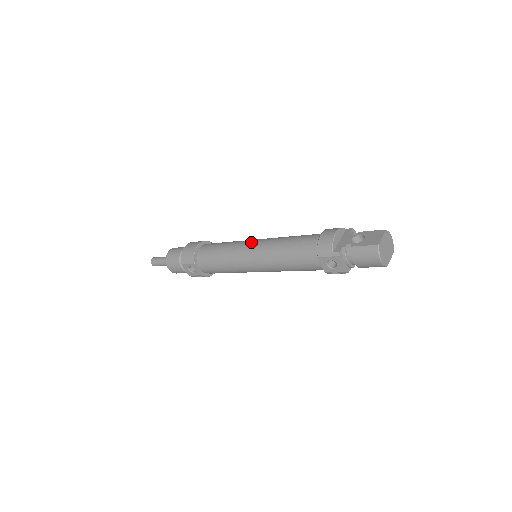
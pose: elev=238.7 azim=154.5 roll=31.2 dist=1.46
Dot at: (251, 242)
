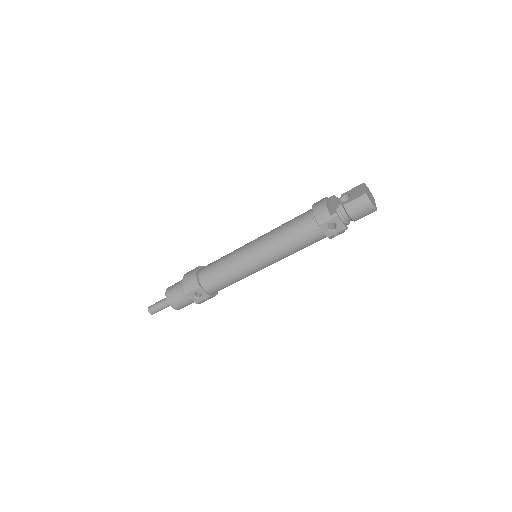
Dot at: (249, 244)
